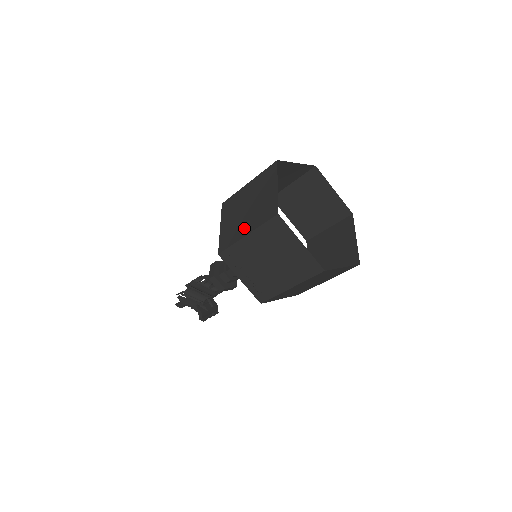
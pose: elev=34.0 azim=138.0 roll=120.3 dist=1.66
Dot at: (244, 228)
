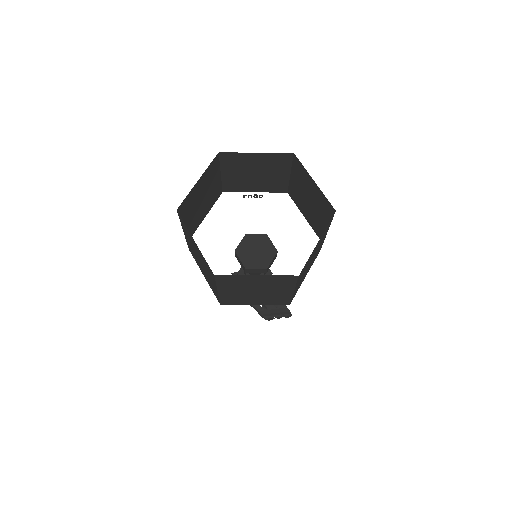
Dot at: (189, 224)
